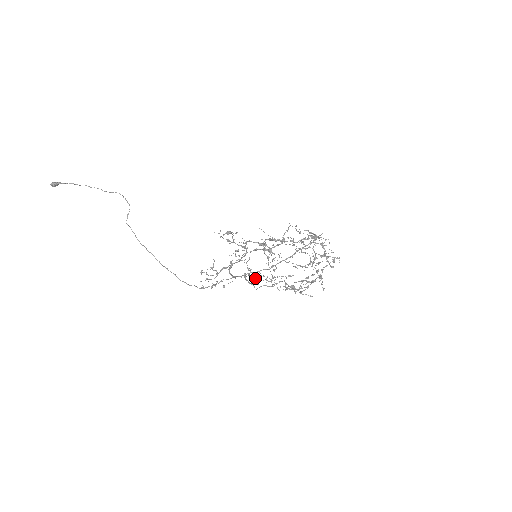
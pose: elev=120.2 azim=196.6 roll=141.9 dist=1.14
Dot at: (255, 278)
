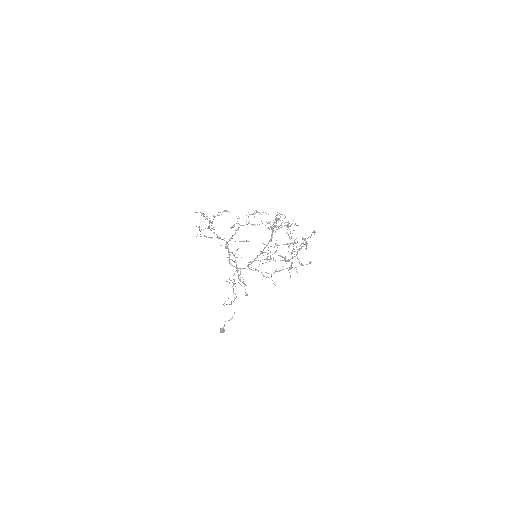
Dot at: (271, 276)
